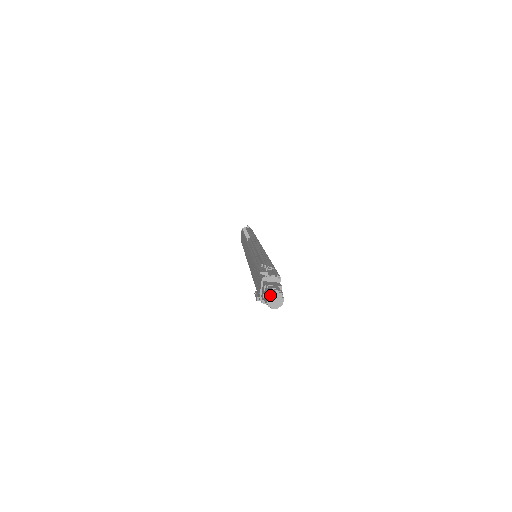
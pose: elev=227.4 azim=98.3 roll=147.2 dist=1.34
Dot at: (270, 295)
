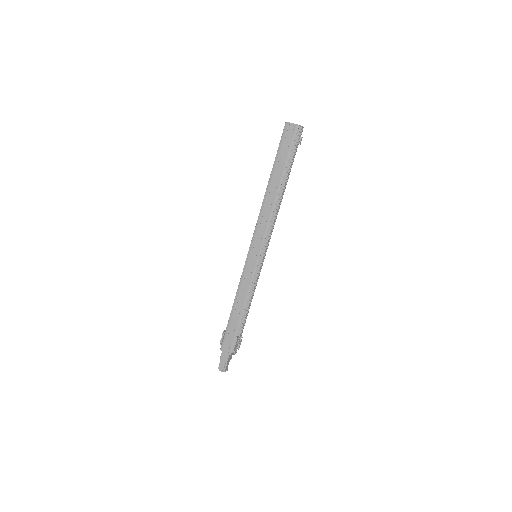
Dot at: occluded
